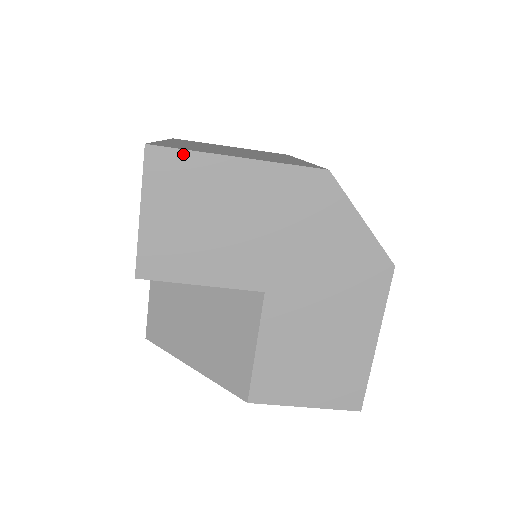
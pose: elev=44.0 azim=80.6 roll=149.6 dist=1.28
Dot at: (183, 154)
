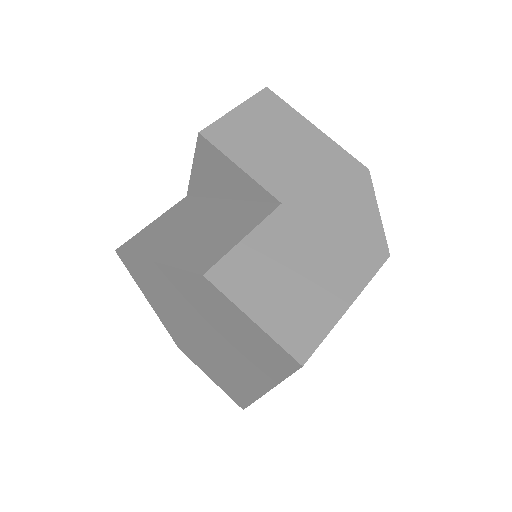
Dot at: (285, 104)
